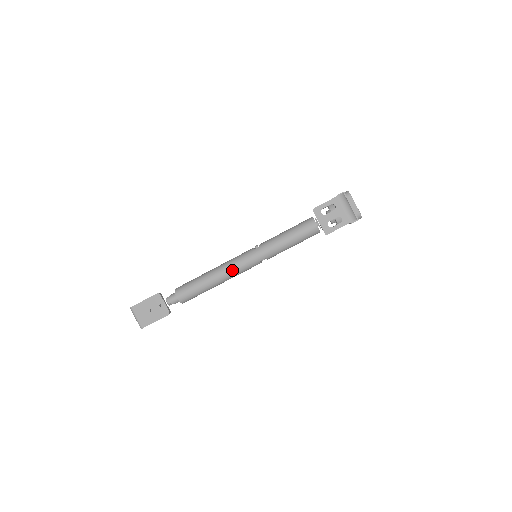
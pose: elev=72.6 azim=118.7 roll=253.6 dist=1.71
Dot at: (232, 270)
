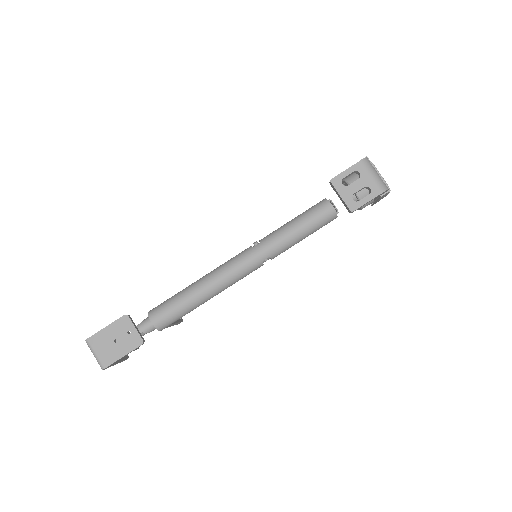
Dot at: (226, 277)
